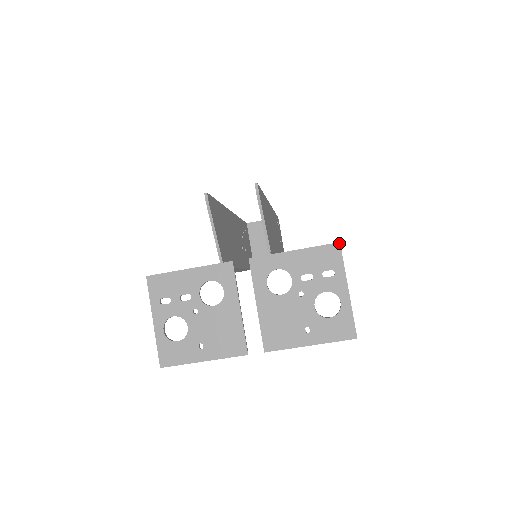
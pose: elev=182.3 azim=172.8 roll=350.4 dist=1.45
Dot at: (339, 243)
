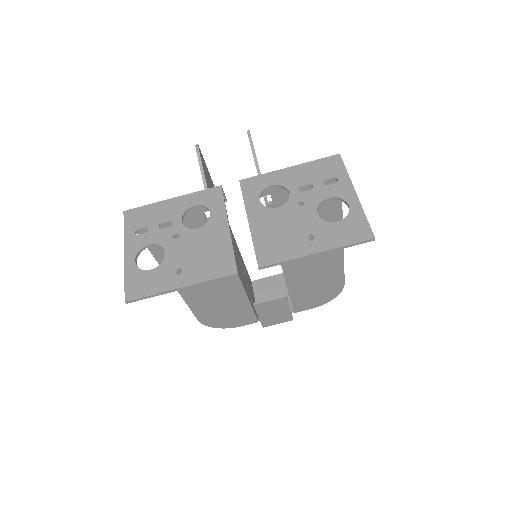
Dot at: (339, 154)
